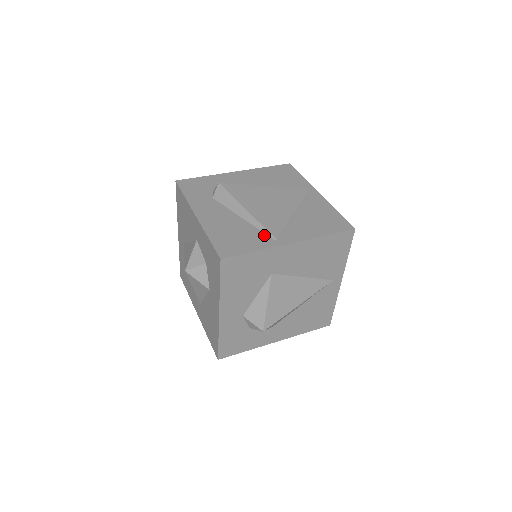
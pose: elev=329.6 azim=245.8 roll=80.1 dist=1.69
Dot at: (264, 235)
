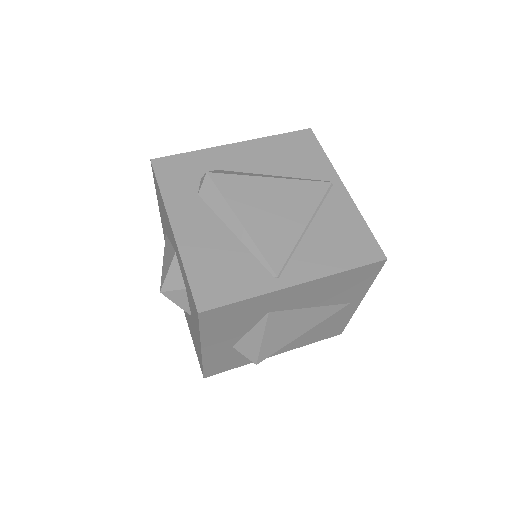
Dot at: (261, 268)
